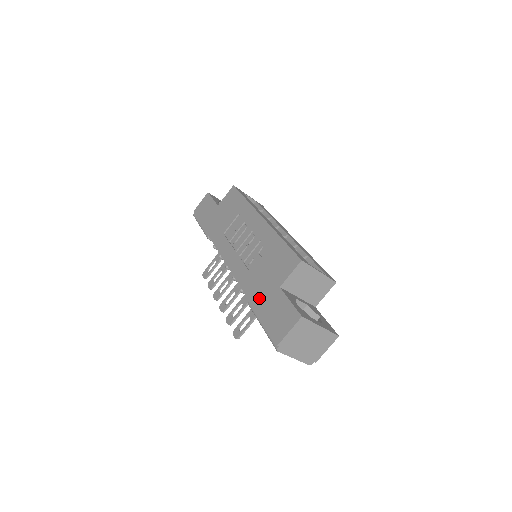
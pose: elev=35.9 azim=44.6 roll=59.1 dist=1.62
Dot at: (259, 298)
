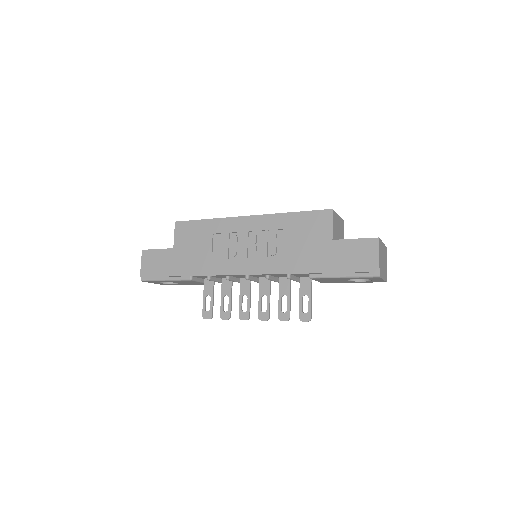
Dot at: (320, 263)
